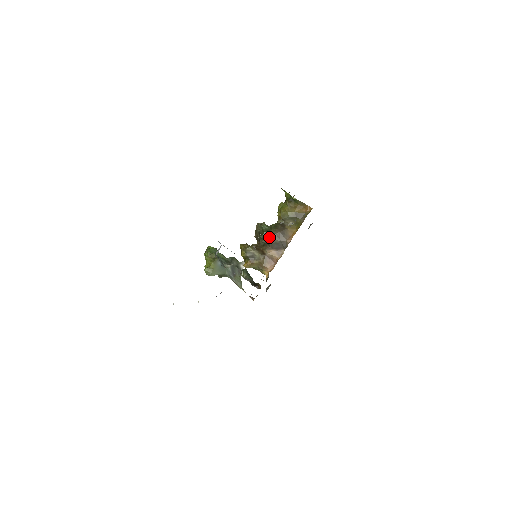
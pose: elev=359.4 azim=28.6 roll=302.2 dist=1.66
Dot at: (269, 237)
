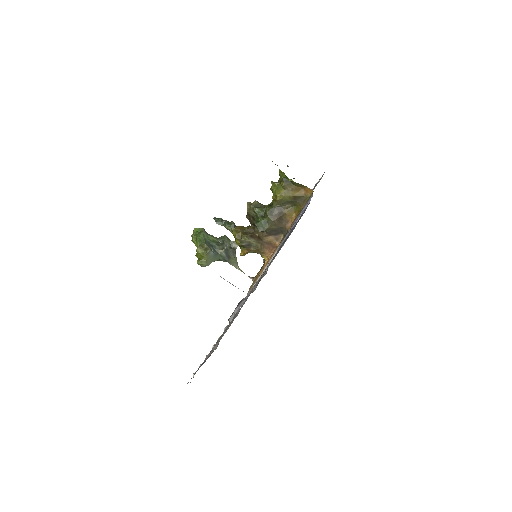
Dot at: (266, 225)
